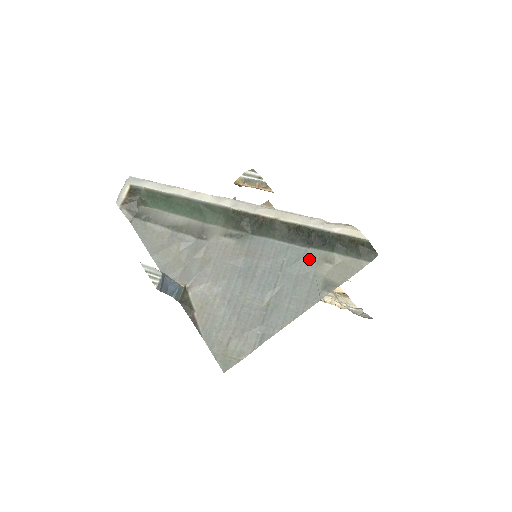
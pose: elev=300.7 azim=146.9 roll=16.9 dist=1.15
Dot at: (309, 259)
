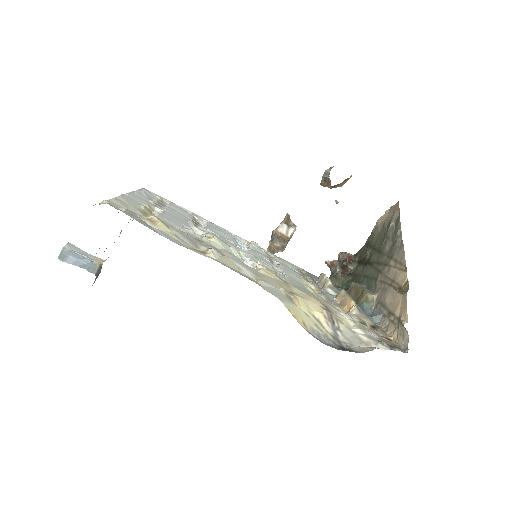
Dot at: occluded
